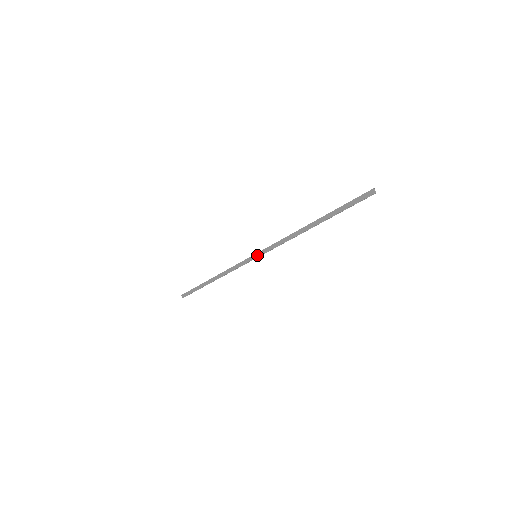
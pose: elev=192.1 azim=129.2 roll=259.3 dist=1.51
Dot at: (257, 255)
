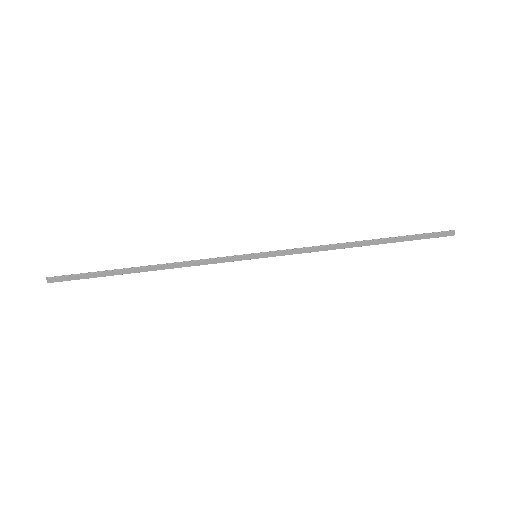
Dot at: (260, 257)
